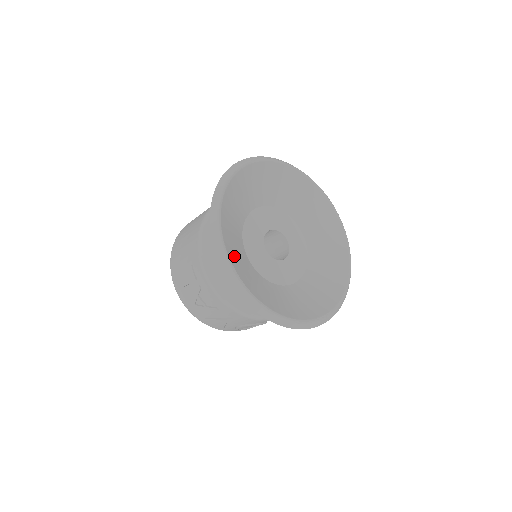
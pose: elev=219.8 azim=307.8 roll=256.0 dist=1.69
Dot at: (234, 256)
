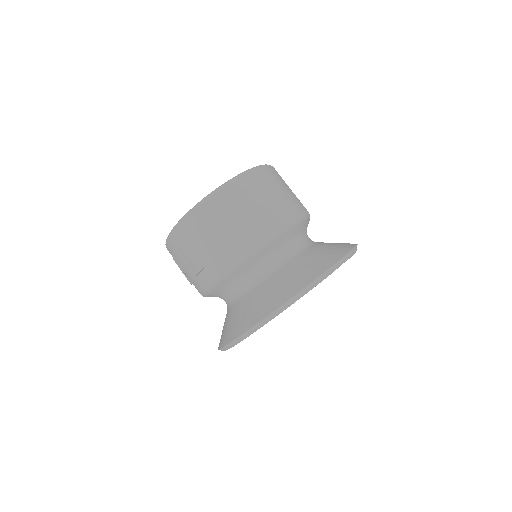
Dot at: occluded
